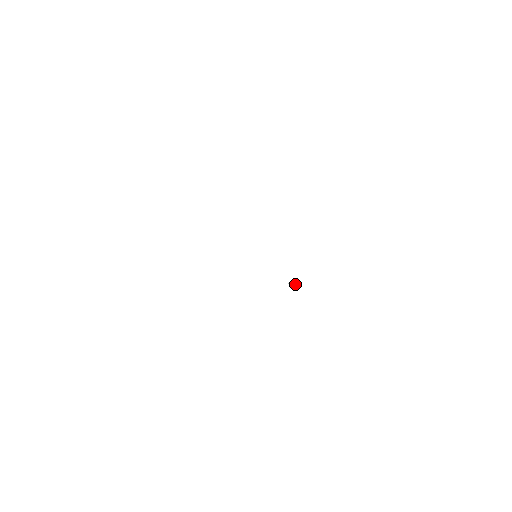
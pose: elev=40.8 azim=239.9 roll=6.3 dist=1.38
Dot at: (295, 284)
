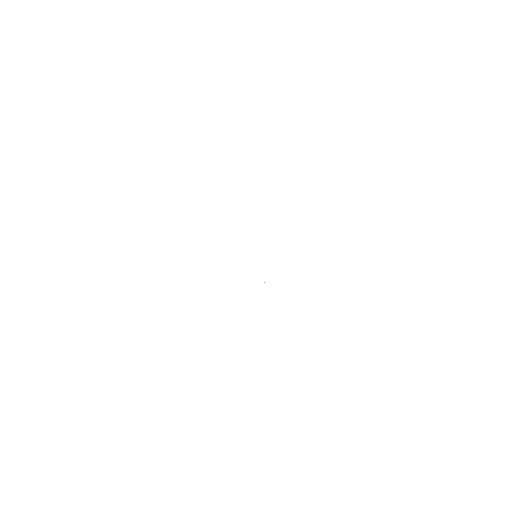
Dot at: occluded
